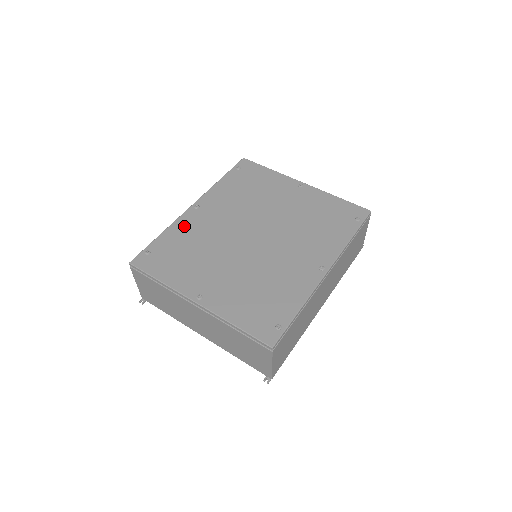
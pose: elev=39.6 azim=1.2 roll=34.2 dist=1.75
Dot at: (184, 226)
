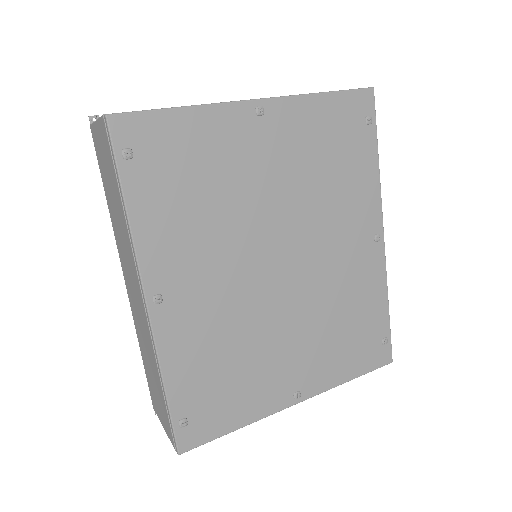
Dot at: (180, 345)
